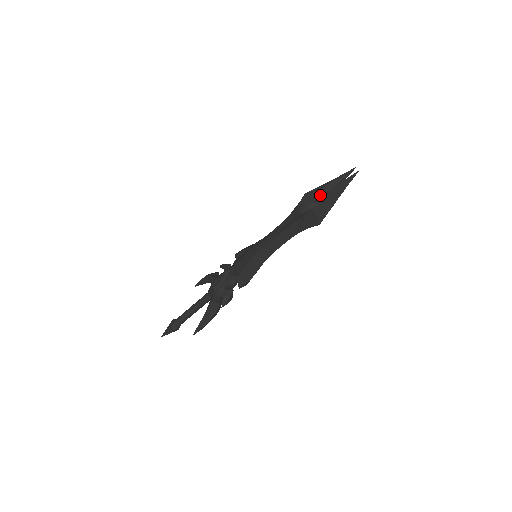
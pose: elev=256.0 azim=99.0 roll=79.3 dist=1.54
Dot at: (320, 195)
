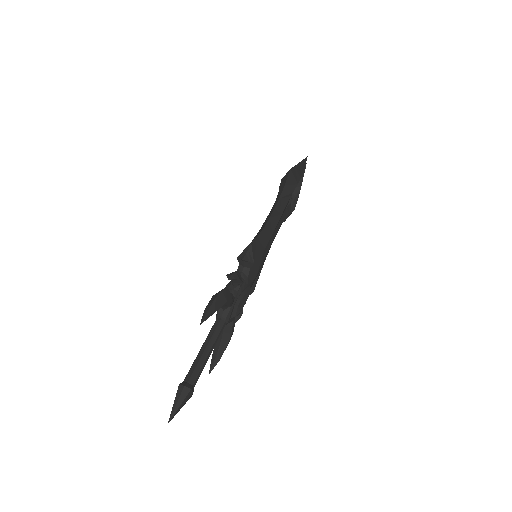
Dot at: occluded
